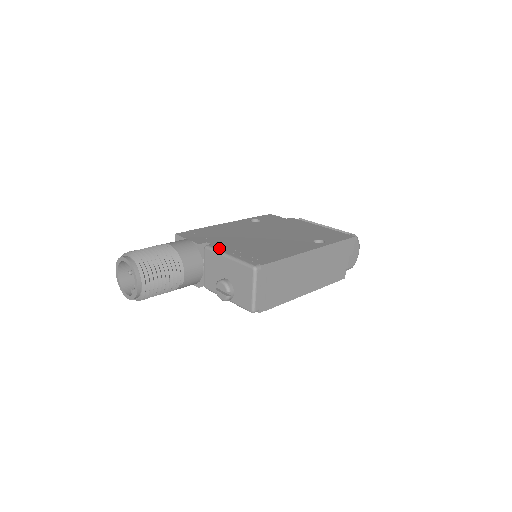
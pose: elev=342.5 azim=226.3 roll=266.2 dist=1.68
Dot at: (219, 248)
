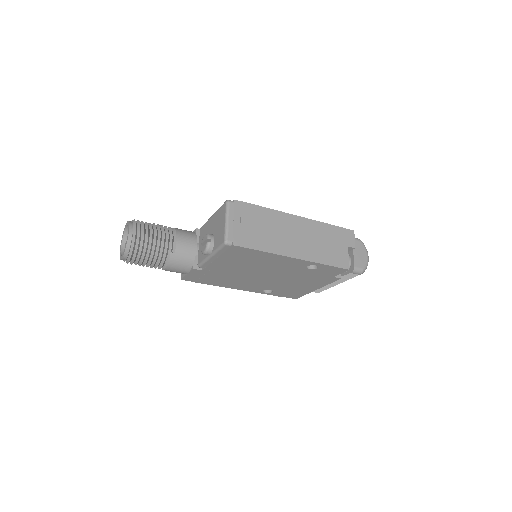
Dot at: occluded
